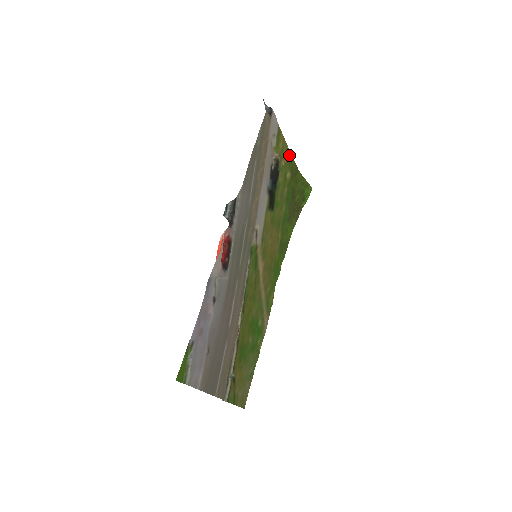
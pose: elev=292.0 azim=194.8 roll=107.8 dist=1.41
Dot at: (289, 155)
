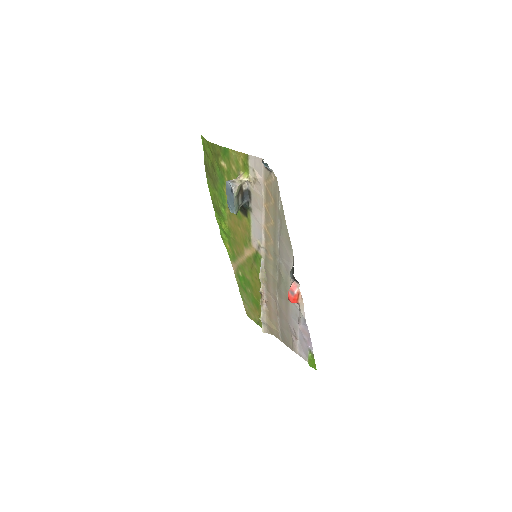
Dot at: (226, 151)
